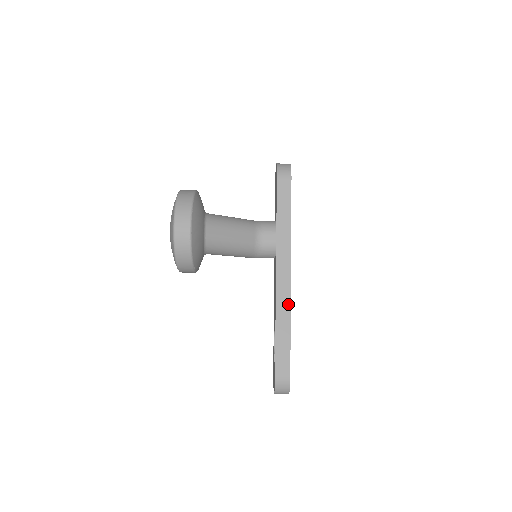
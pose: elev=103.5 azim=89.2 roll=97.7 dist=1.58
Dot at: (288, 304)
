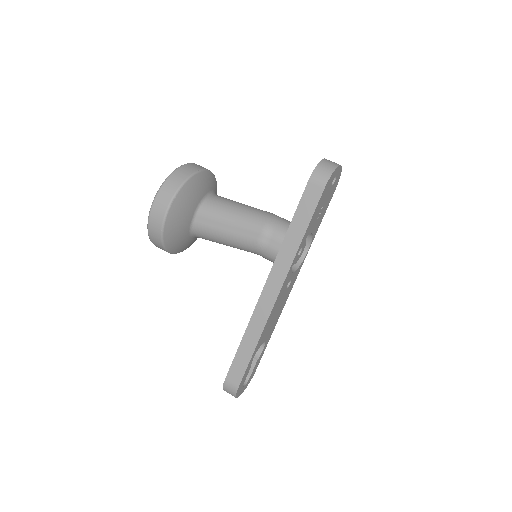
Dot at: (263, 322)
